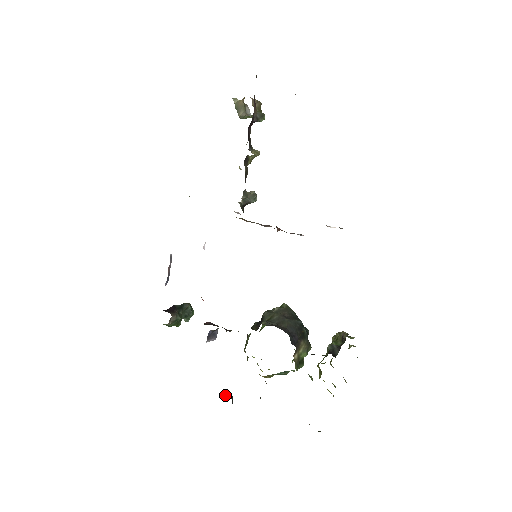
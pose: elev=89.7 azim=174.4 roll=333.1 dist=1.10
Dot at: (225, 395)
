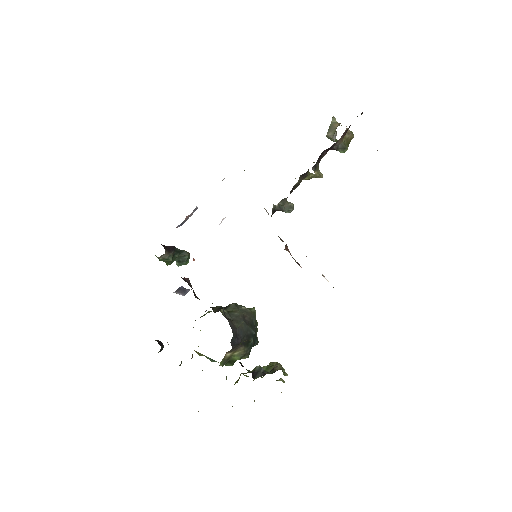
Dot at: (158, 342)
